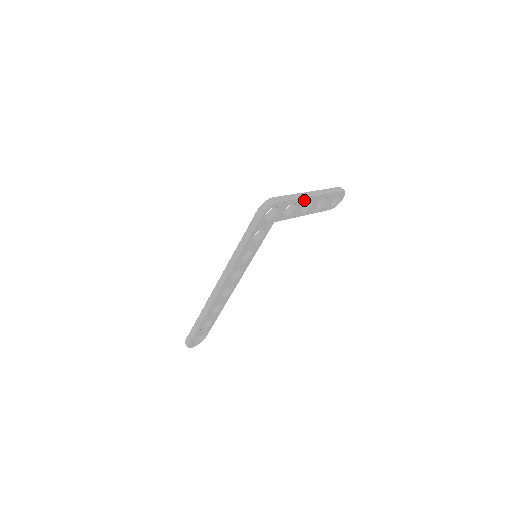
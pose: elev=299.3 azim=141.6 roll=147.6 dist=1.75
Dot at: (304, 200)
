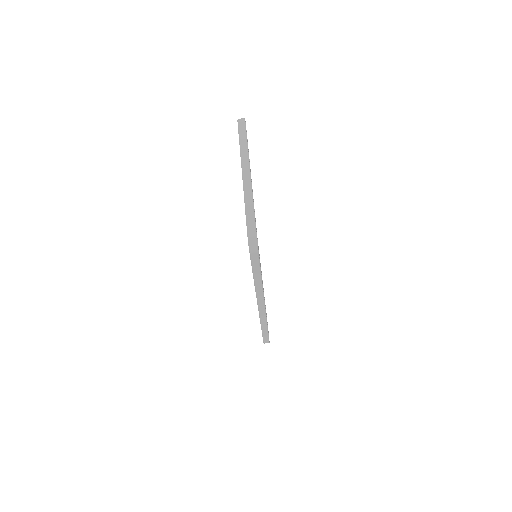
Dot at: occluded
